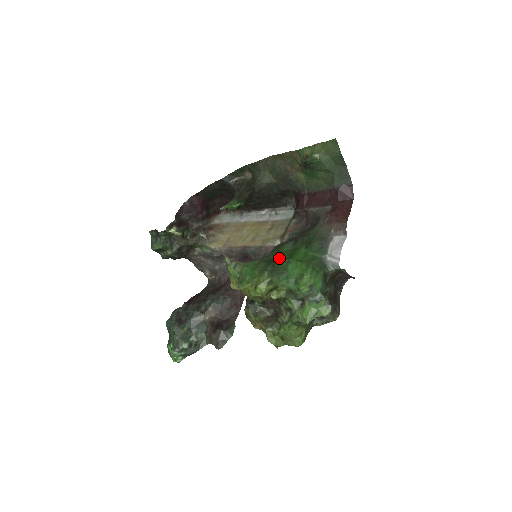
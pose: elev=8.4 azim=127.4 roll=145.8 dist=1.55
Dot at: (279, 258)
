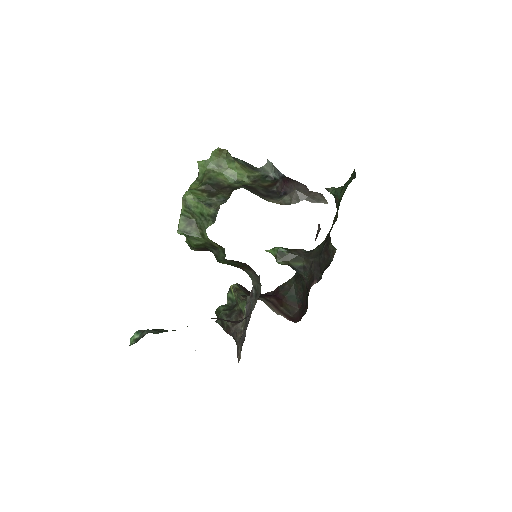
Dot at: occluded
